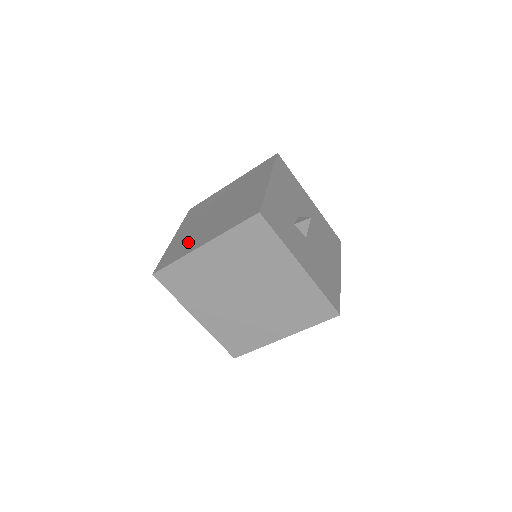
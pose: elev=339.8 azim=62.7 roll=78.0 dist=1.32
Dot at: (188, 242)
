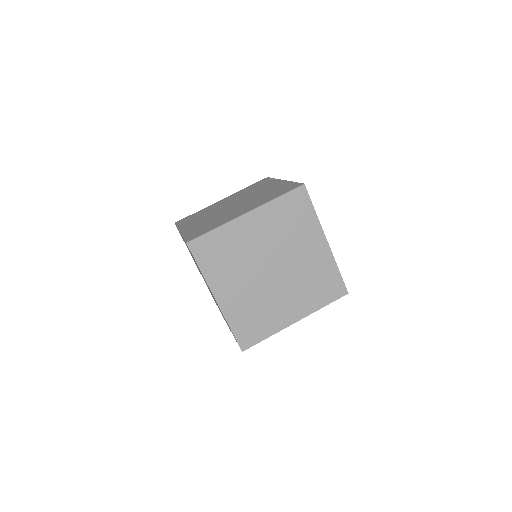
Dot at: (217, 221)
